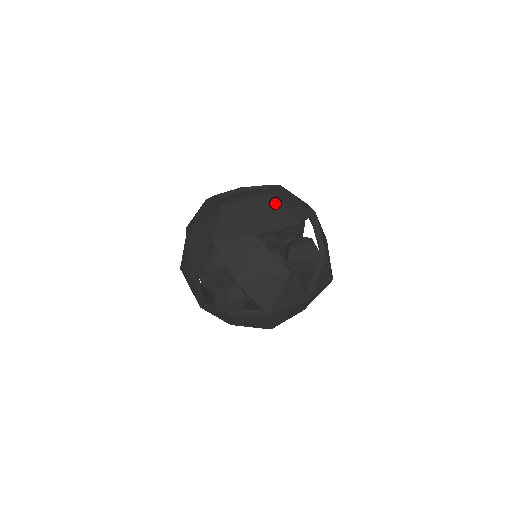
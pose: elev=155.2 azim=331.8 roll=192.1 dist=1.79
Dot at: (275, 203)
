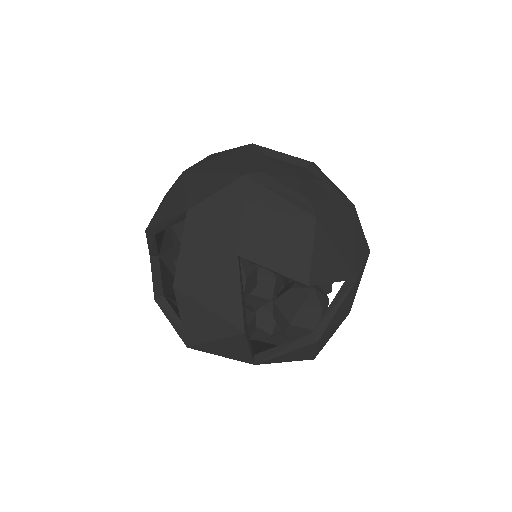
Dot at: (307, 232)
